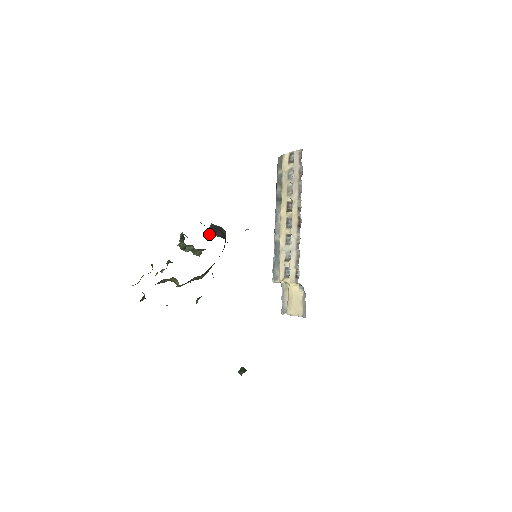
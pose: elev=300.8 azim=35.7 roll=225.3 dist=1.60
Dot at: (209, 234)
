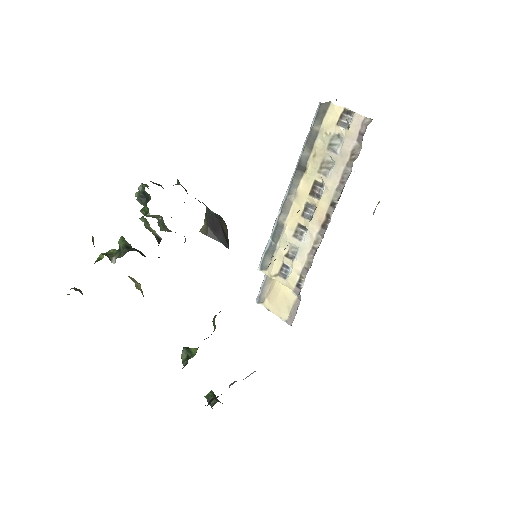
Dot at: (205, 234)
